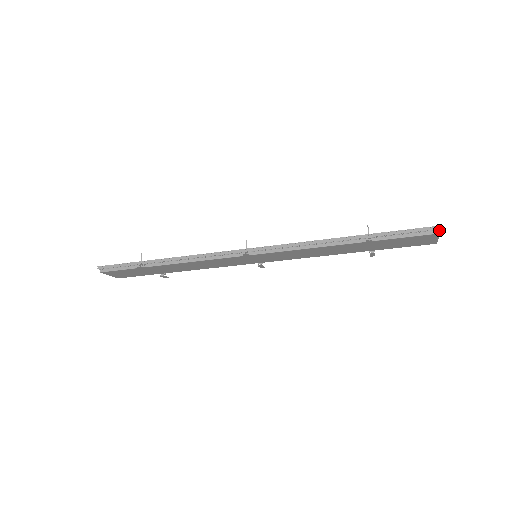
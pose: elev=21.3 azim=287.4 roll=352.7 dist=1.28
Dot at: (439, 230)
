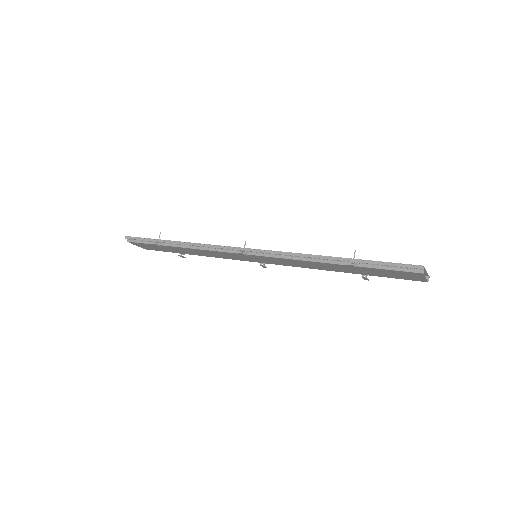
Dot at: (423, 270)
